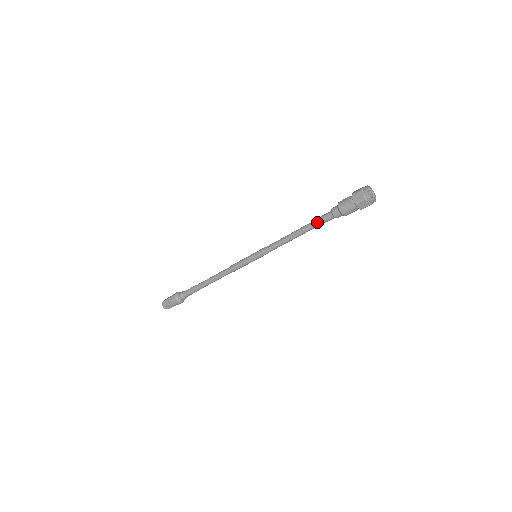
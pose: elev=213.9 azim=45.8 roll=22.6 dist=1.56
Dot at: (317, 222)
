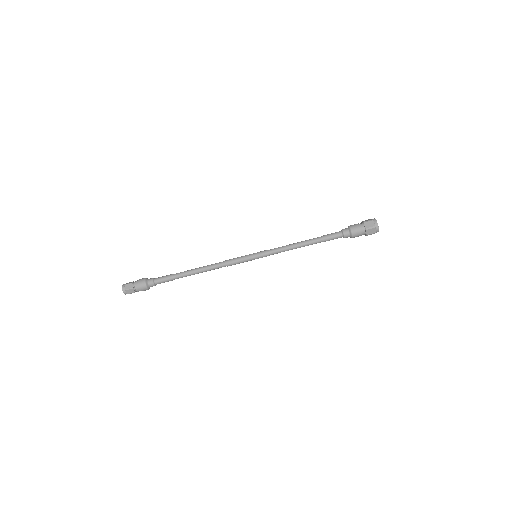
Dot at: (326, 235)
